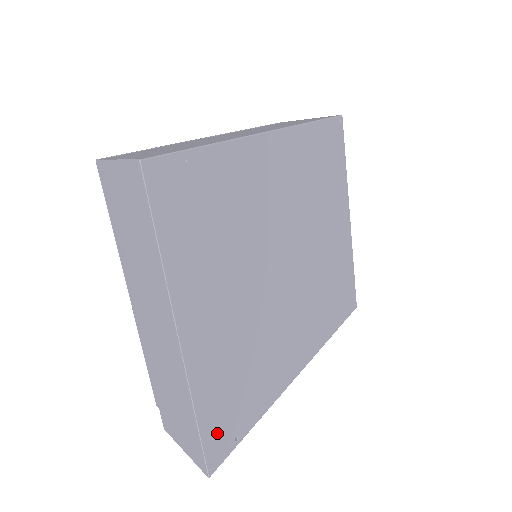
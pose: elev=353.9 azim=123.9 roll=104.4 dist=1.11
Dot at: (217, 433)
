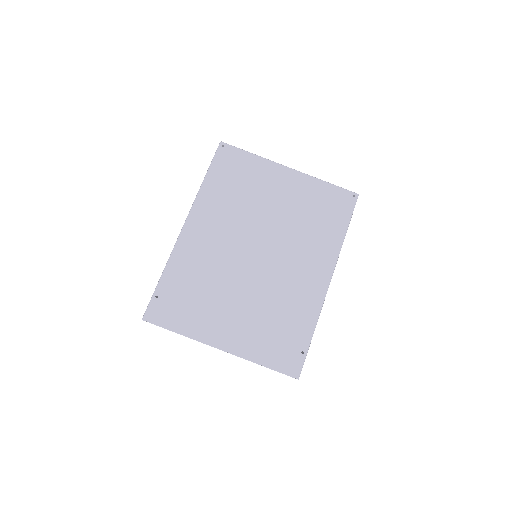
Dot at: (284, 361)
